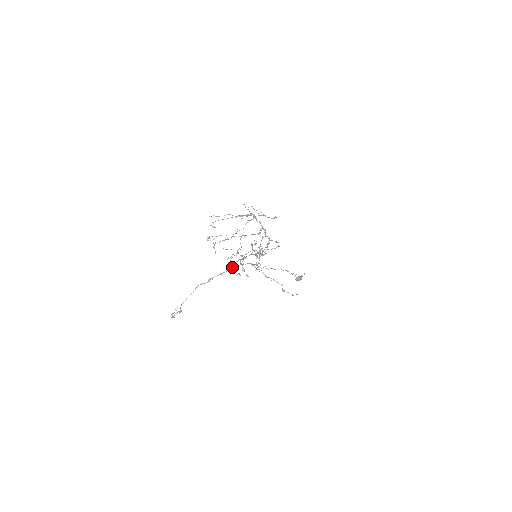
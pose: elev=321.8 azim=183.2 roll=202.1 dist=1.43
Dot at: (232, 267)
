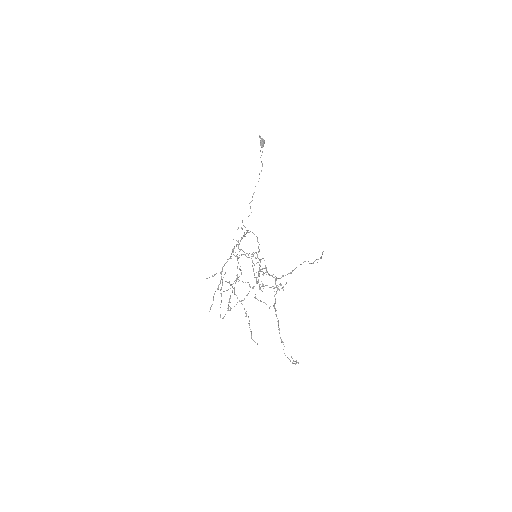
Dot at: occluded
